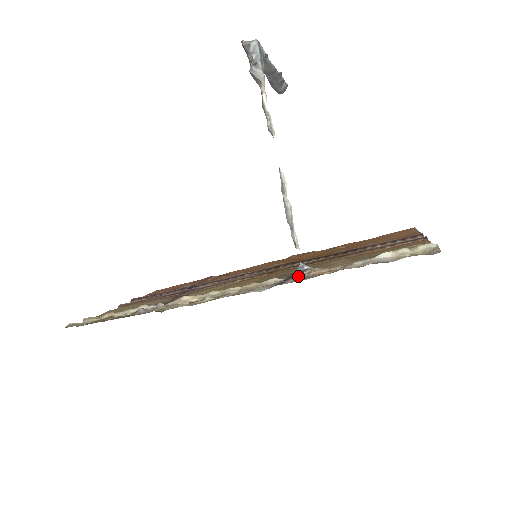
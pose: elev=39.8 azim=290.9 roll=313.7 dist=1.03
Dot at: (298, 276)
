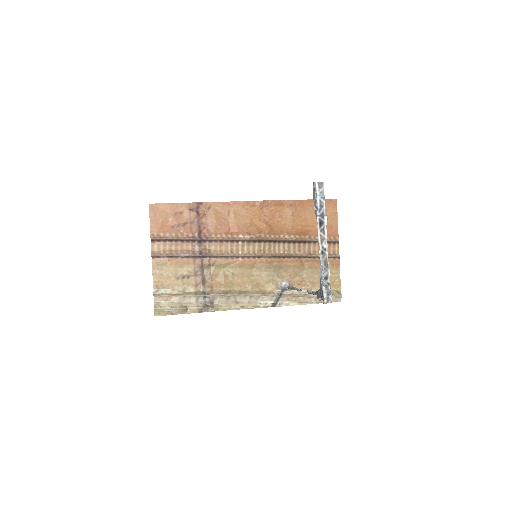
Dot at: (284, 295)
